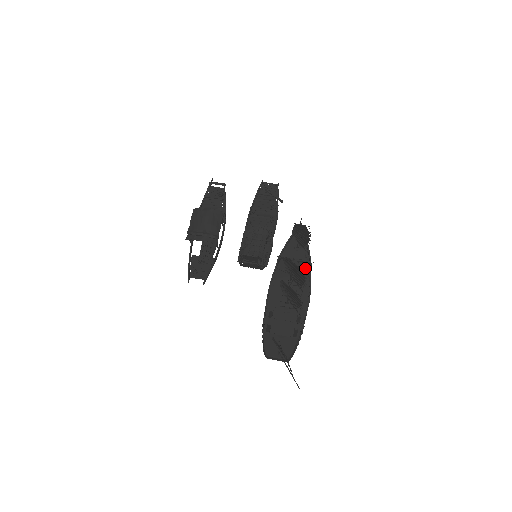
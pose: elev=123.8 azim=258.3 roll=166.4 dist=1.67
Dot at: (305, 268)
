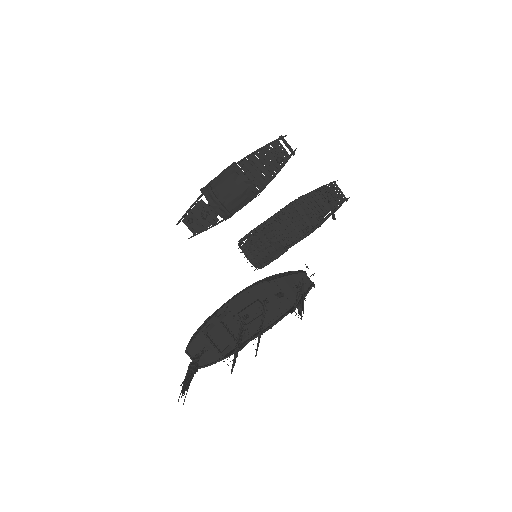
Dot at: (288, 303)
